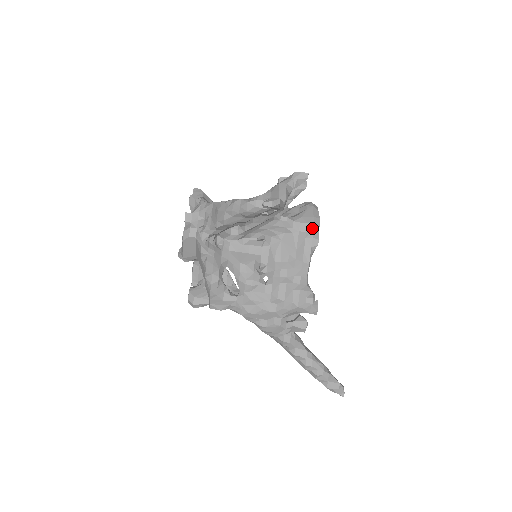
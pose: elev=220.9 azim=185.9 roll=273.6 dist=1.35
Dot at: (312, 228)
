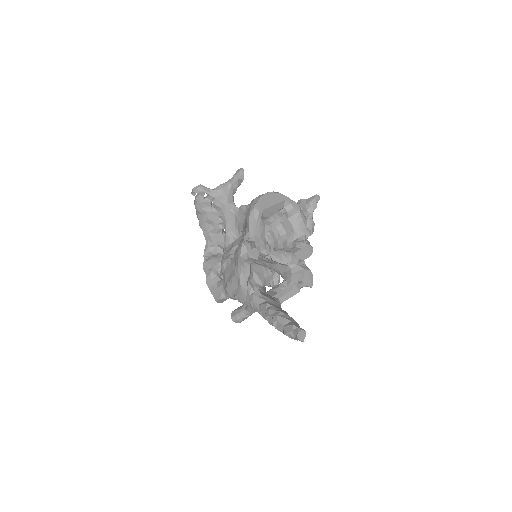
Dot at: (253, 201)
